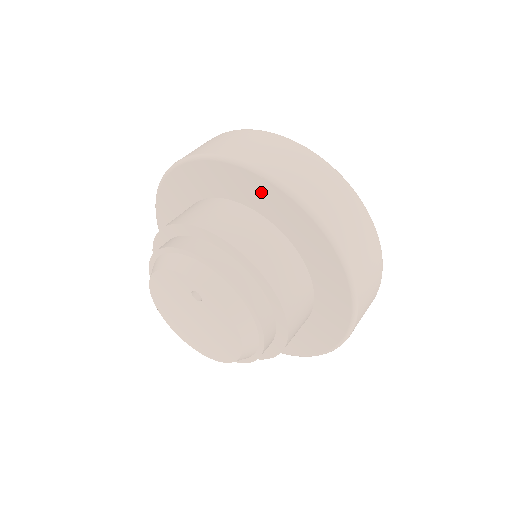
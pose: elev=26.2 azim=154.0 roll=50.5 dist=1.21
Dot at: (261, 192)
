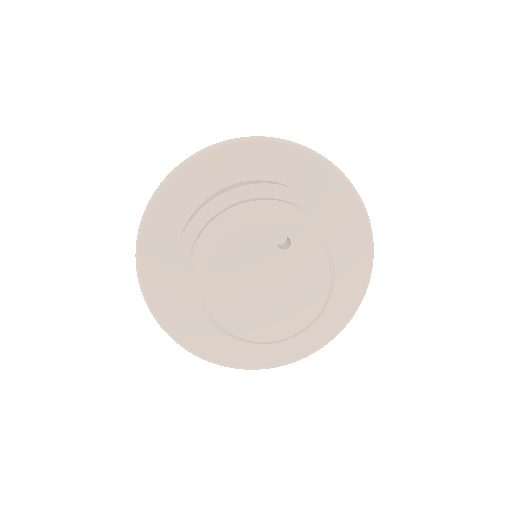
Dot at: (297, 164)
